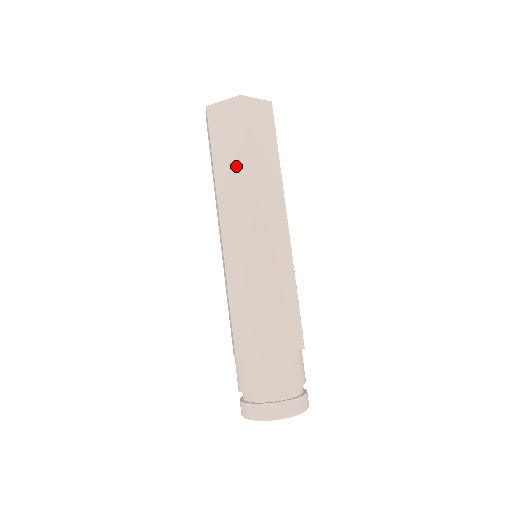
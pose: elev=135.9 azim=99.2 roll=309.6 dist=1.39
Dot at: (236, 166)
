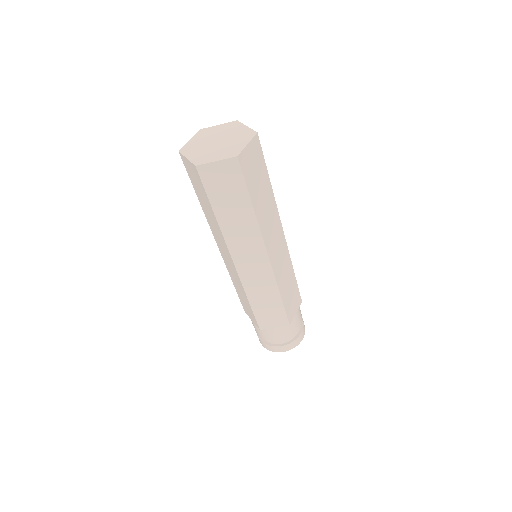
Dot at: (242, 218)
